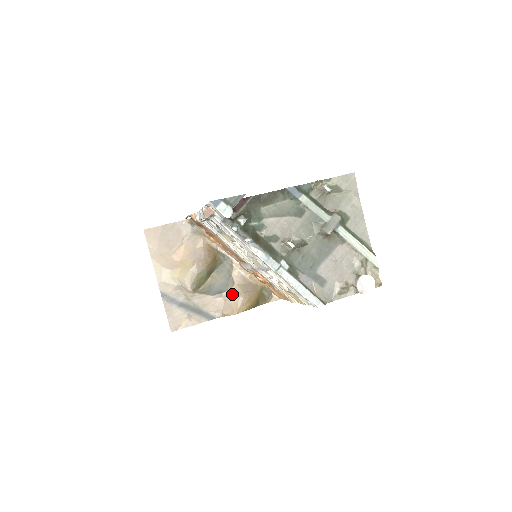
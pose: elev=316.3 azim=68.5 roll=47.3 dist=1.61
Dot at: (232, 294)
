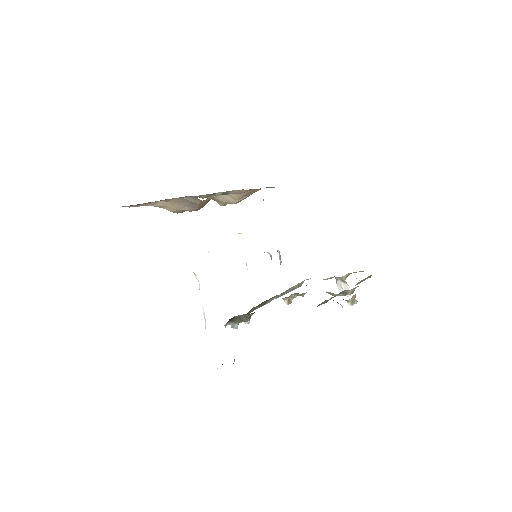
Dot at: (224, 199)
